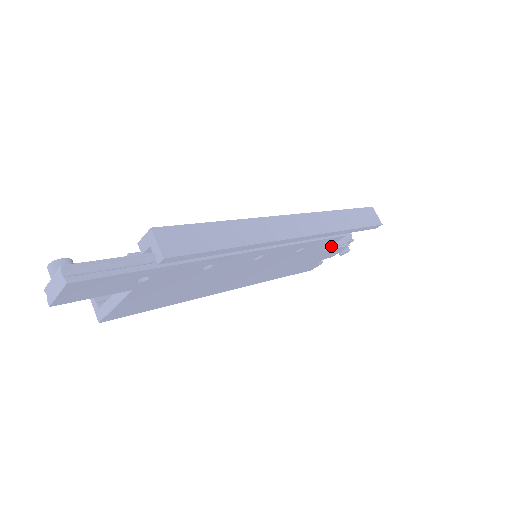
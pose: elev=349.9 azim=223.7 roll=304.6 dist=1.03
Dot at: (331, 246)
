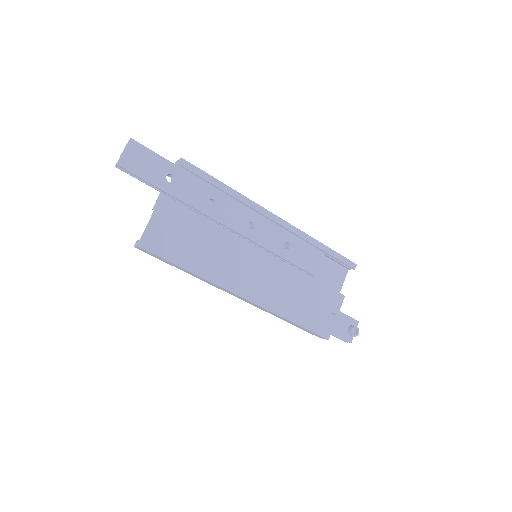
Dot at: (325, 287)
